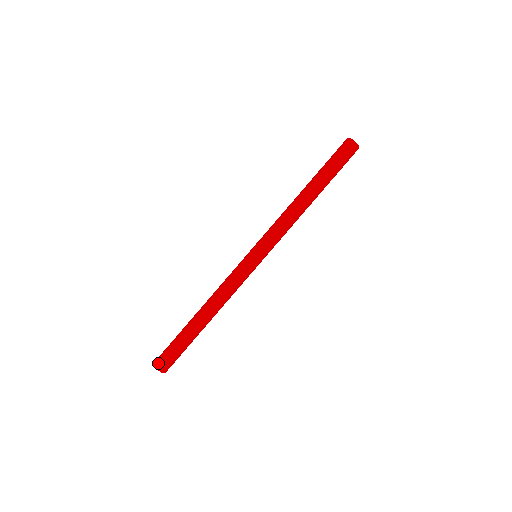
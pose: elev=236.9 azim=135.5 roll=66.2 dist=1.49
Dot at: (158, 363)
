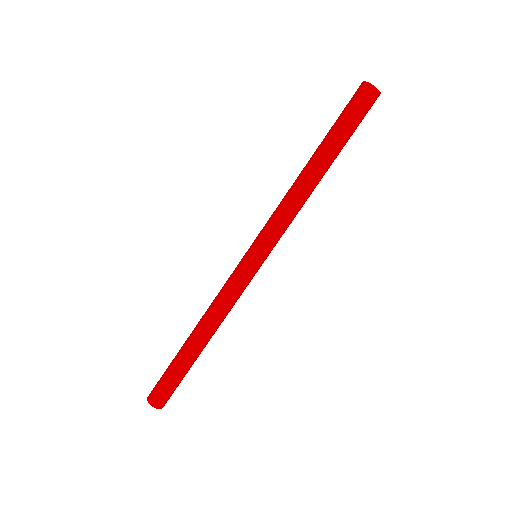
Dot at: (151, 397)
